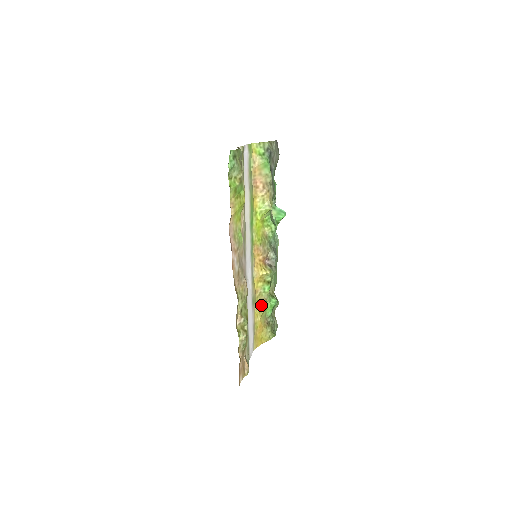
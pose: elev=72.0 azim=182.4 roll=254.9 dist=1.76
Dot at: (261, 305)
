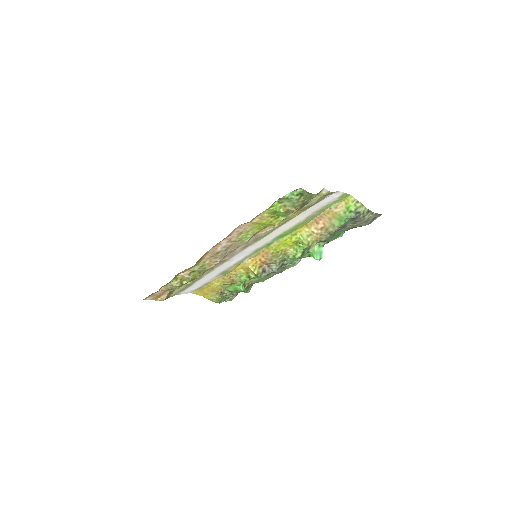
Dot at: (229, 280)
